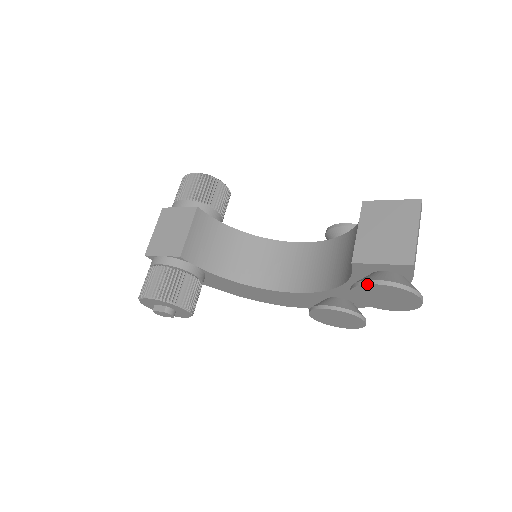
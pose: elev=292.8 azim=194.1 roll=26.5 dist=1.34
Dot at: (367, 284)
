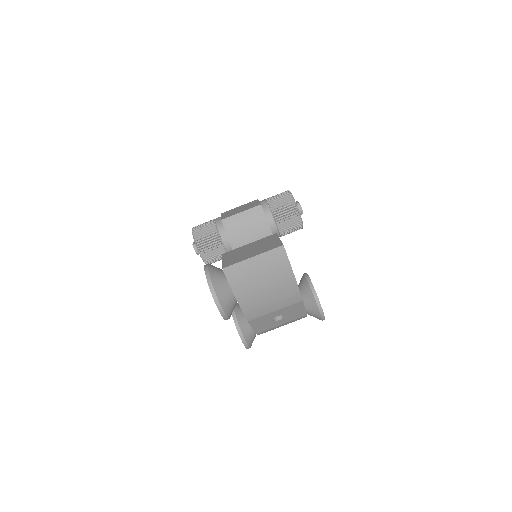
Dot at: (205, 265)
